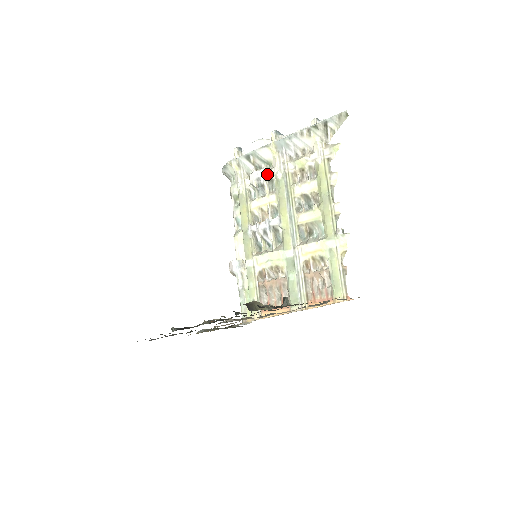
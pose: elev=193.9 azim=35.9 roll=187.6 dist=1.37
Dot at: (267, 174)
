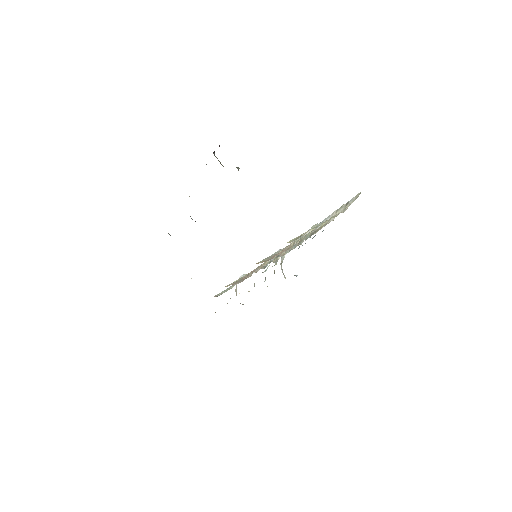
Dot at: occluded
